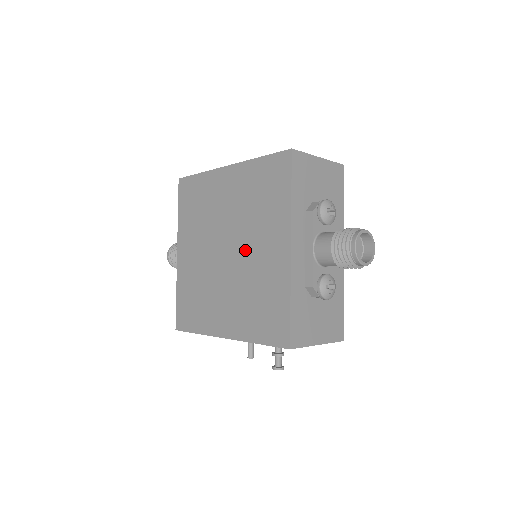
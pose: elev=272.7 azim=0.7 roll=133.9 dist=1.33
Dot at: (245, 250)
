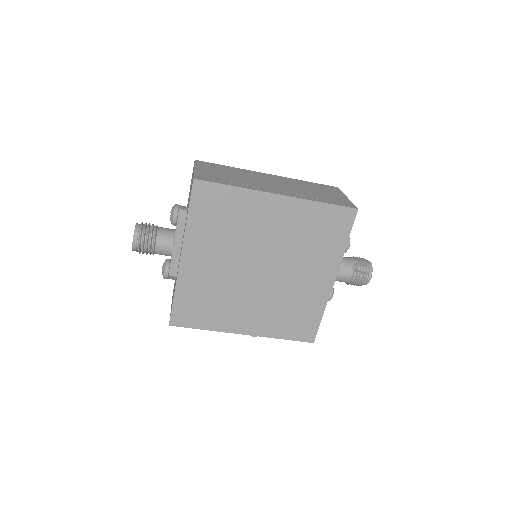
Dot at: (285, 273)
